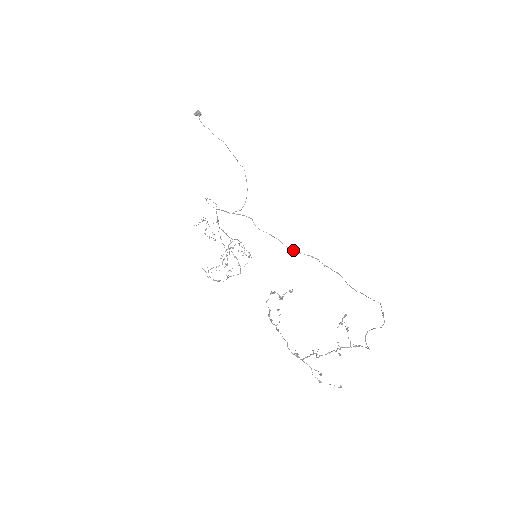
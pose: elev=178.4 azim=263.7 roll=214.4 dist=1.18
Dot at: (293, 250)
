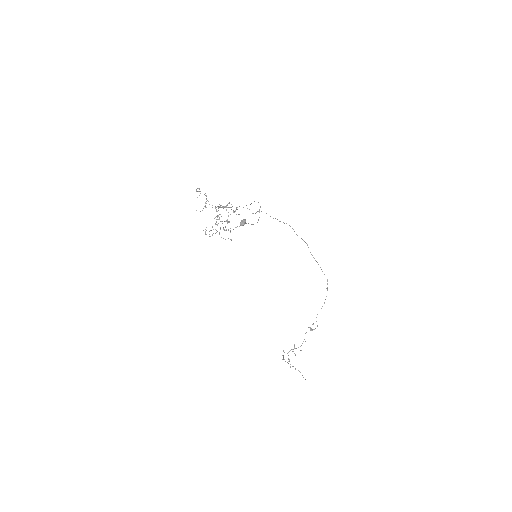
Dot at: occluded
